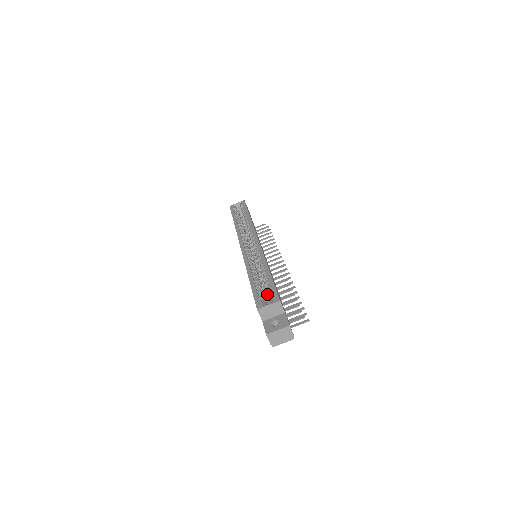
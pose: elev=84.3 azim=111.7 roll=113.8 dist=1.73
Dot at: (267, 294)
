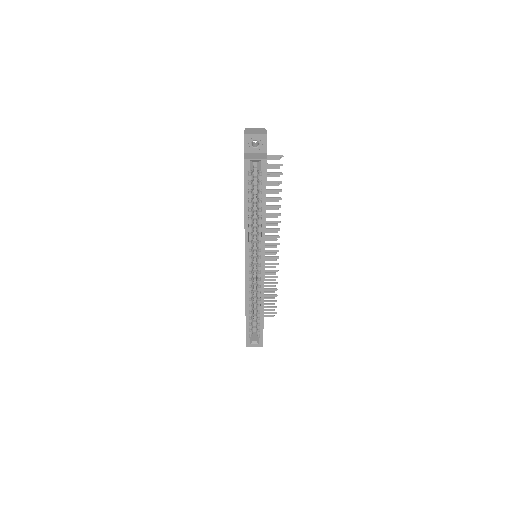
Dot at: (255, 305)
